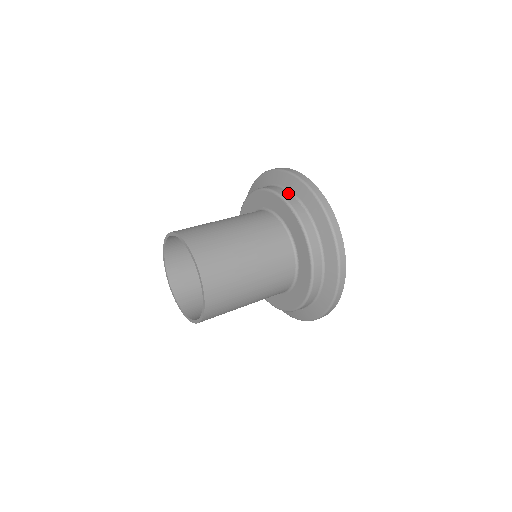
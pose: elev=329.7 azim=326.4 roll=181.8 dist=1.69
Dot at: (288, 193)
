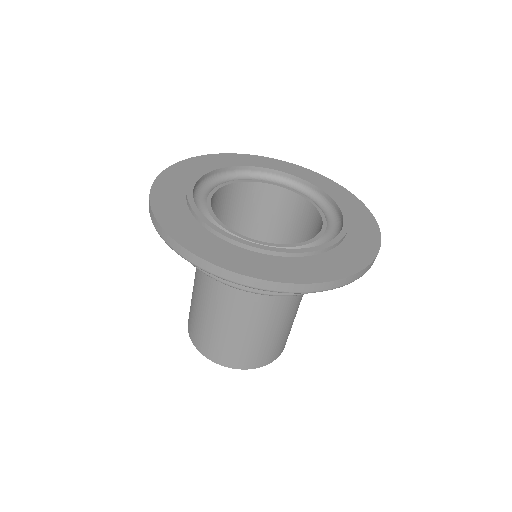
Dot at: occluded
